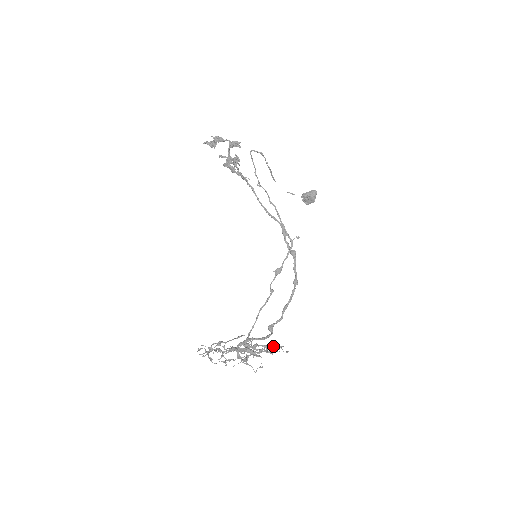
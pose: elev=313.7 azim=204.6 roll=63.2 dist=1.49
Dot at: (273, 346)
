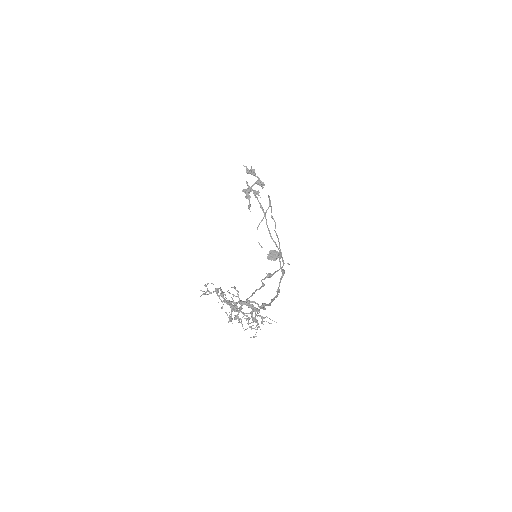
Dot at: (257, 321)
